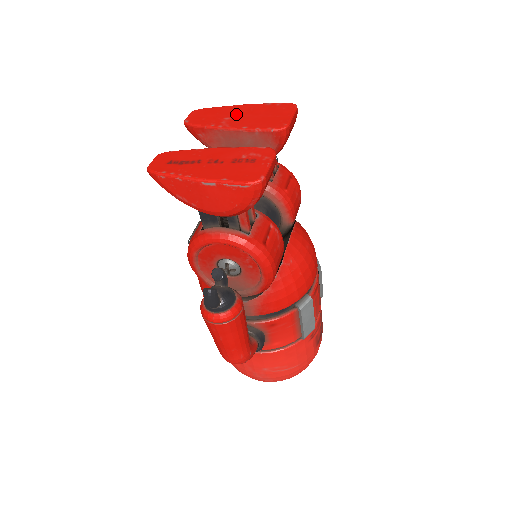
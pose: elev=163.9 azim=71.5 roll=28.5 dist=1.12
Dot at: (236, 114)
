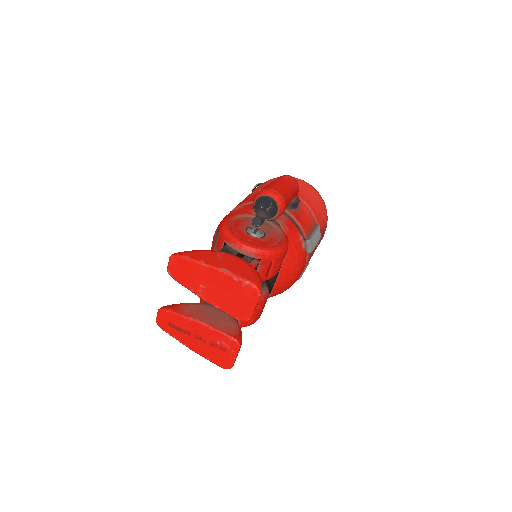
Dot at: (209, 283)
